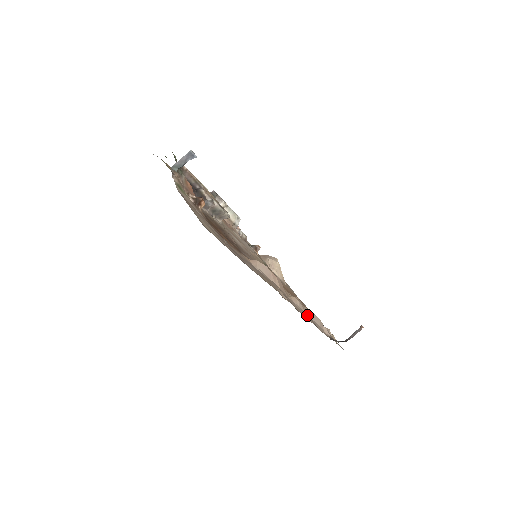
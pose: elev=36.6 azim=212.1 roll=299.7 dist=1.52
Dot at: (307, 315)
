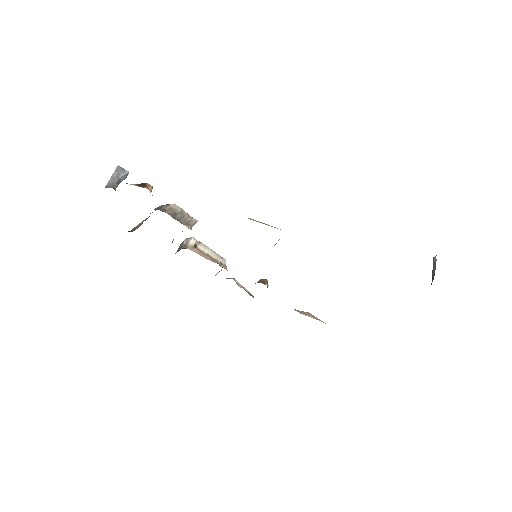
Dot at: occluded
